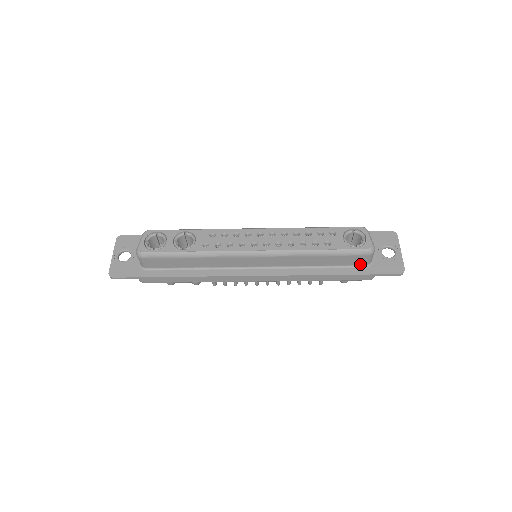
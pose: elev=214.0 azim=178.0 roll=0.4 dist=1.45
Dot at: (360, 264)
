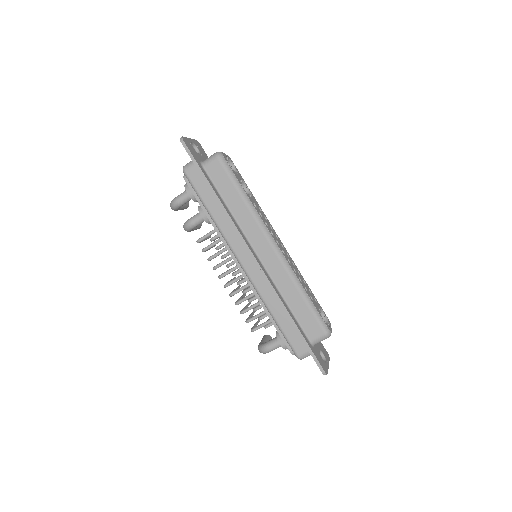
Dot at: (310, 336)
